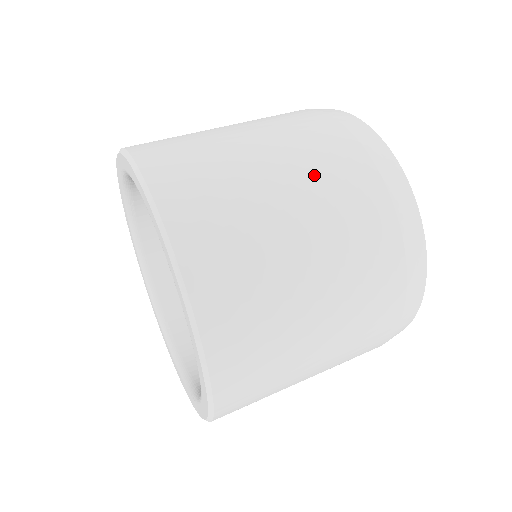
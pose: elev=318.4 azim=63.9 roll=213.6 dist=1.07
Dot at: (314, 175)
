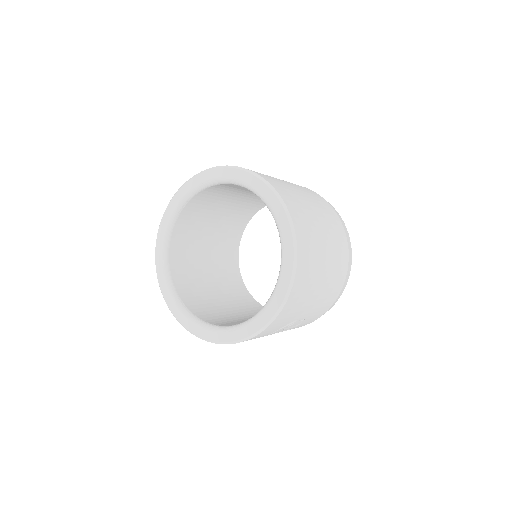
Dot at: occluded
